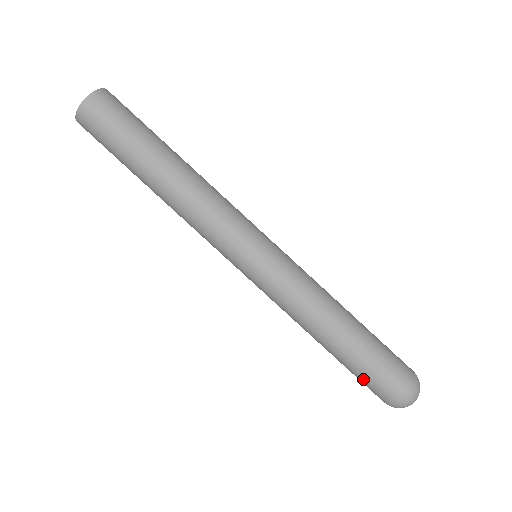
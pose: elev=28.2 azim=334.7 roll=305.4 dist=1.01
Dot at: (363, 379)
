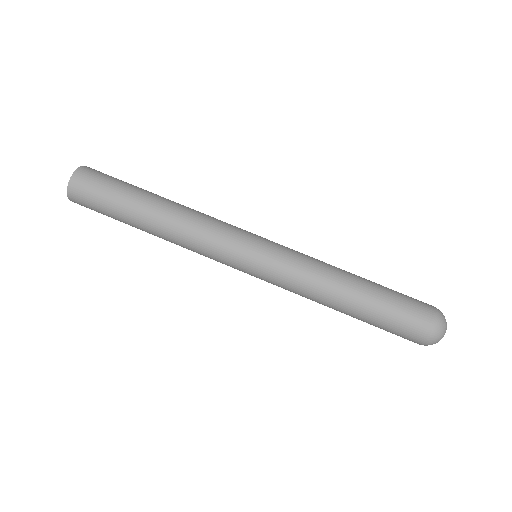
Dot at: occluded
